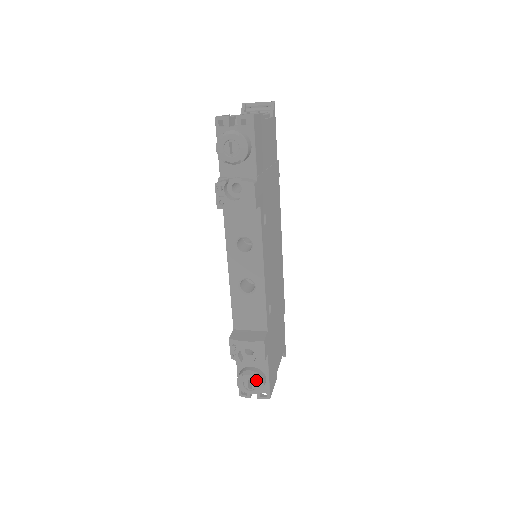
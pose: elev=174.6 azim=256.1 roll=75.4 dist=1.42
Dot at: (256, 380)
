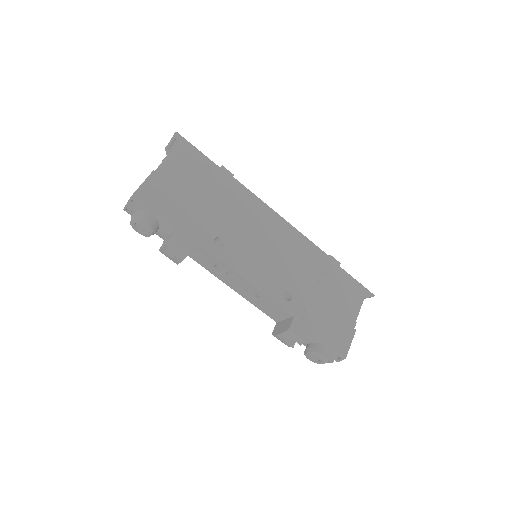
Dot at: (315, 354)
